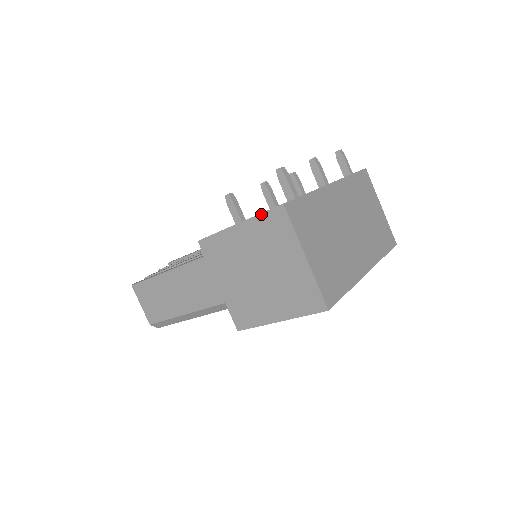
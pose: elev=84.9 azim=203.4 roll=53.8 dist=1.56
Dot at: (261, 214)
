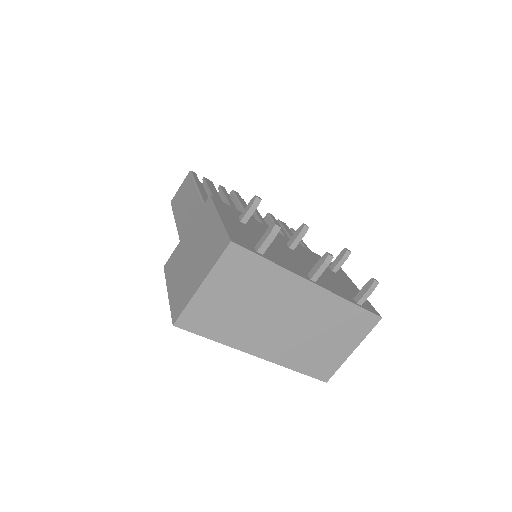
Dot at: (225, 229)
